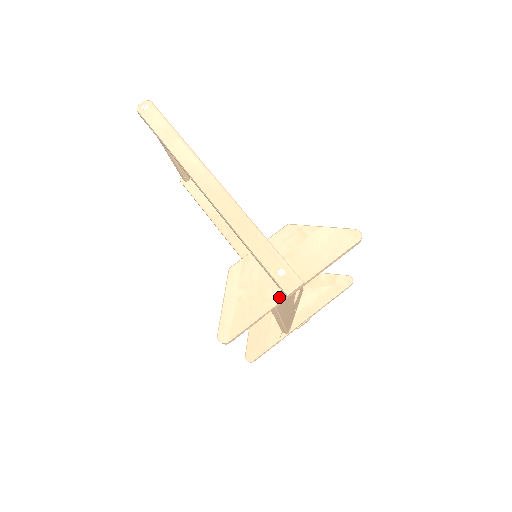
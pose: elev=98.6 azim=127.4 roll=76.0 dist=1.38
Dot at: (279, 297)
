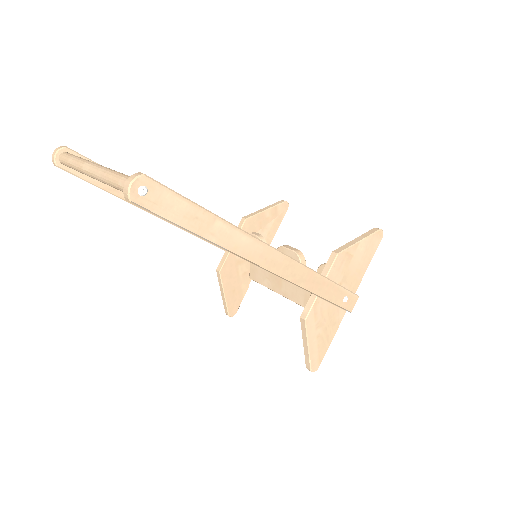
Dot at: (343, 315)
